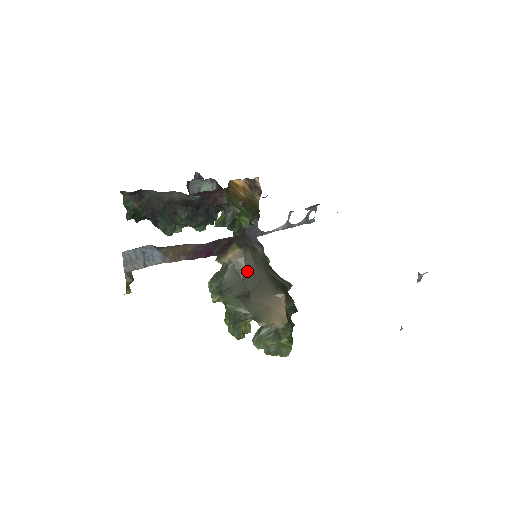
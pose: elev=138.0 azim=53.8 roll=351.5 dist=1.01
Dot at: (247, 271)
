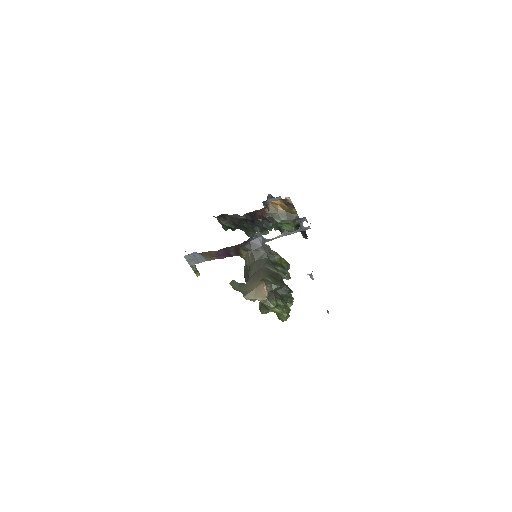
Dot at: (250, 265)
